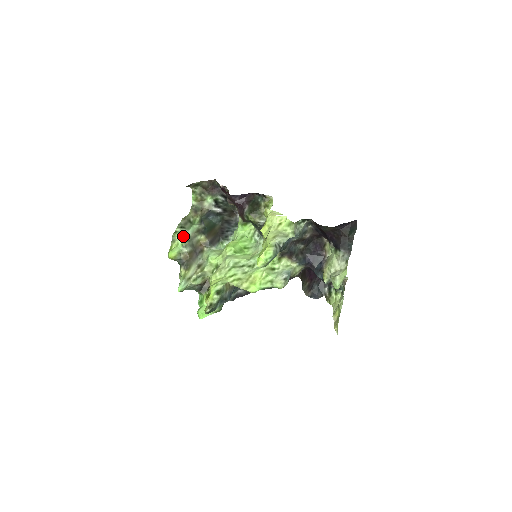
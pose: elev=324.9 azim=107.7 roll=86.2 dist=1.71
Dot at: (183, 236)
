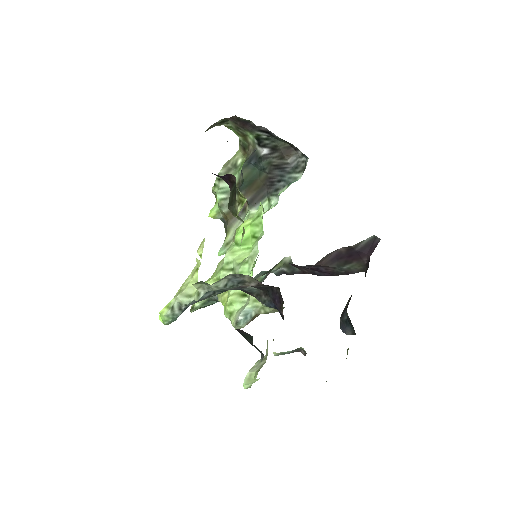
Dot at: (219, 193)
